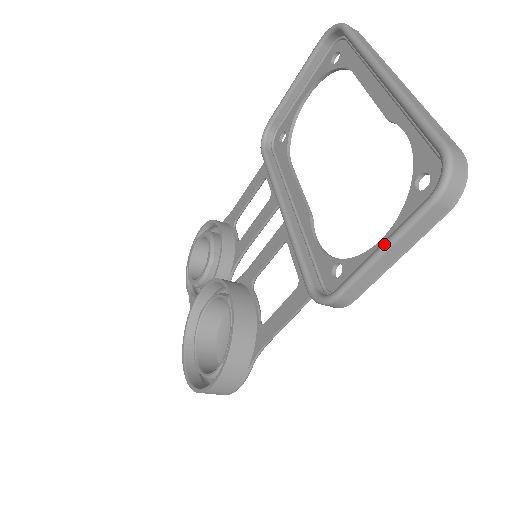
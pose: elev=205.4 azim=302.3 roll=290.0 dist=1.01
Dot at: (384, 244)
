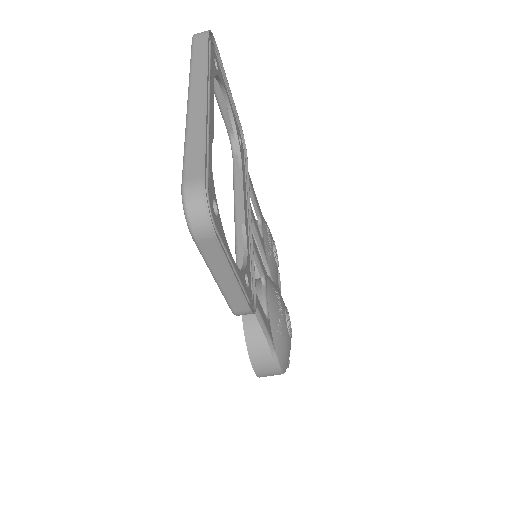
Dot at: (211, 272)
